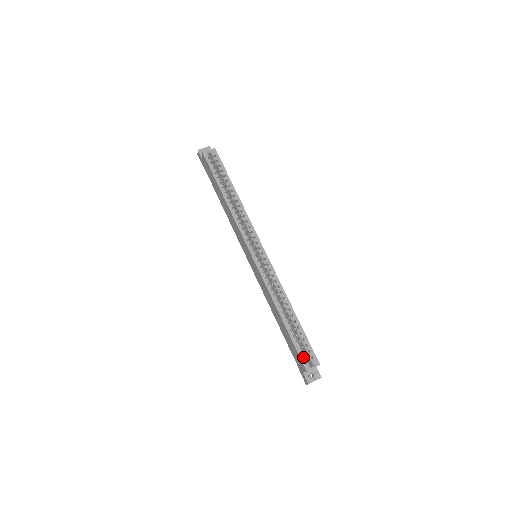
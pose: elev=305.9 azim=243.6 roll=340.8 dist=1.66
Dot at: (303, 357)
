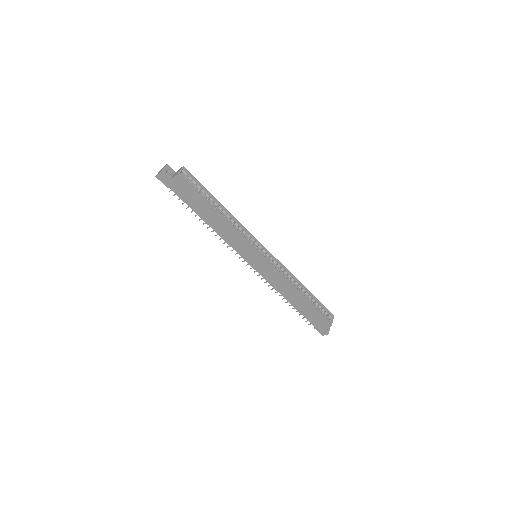
Dot at: (325, 317)
